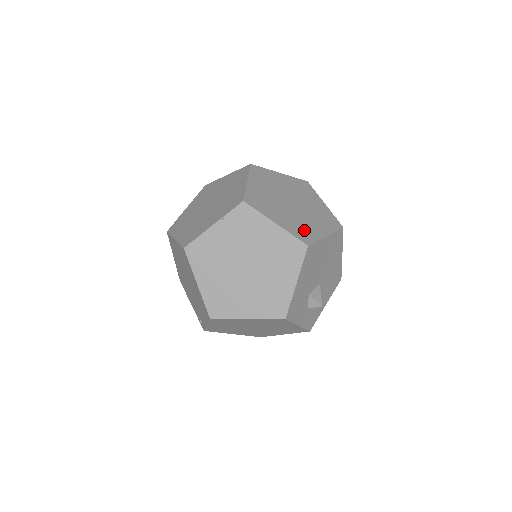
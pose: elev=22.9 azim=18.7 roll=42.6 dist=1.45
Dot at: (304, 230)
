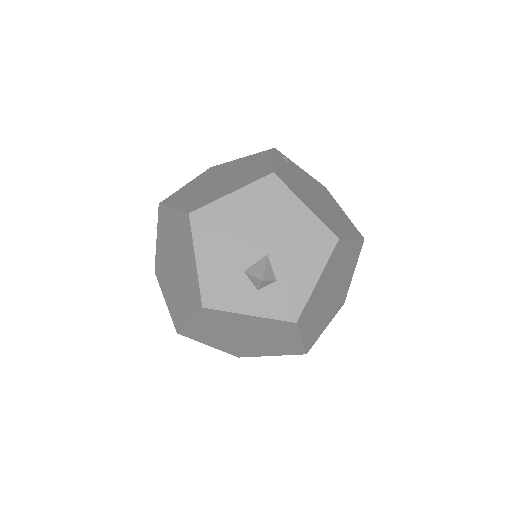
Dot at: (203, 200)
